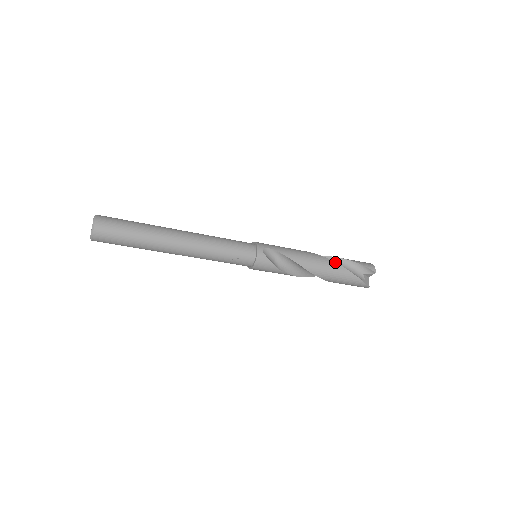
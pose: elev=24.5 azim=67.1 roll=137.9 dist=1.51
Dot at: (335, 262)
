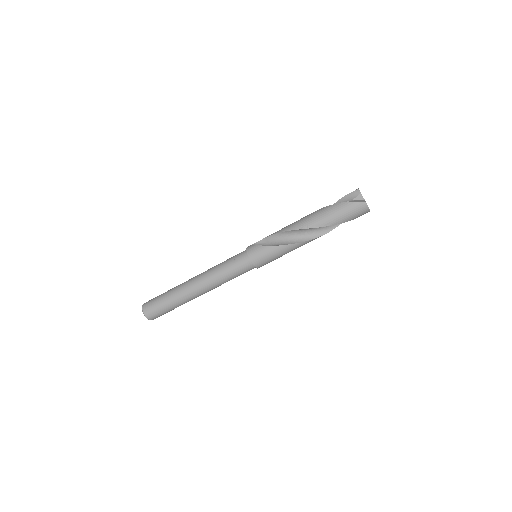
Dot at: (316, 211)
